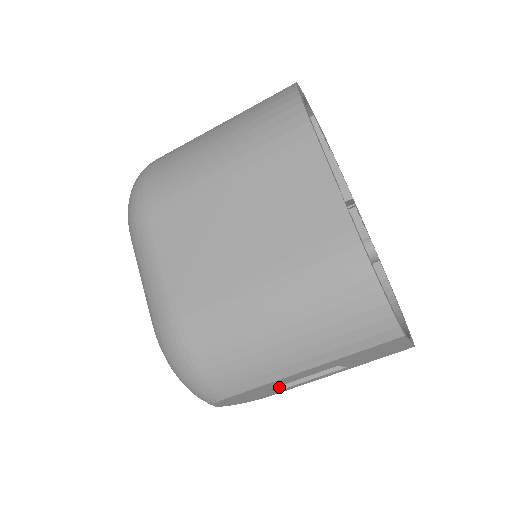
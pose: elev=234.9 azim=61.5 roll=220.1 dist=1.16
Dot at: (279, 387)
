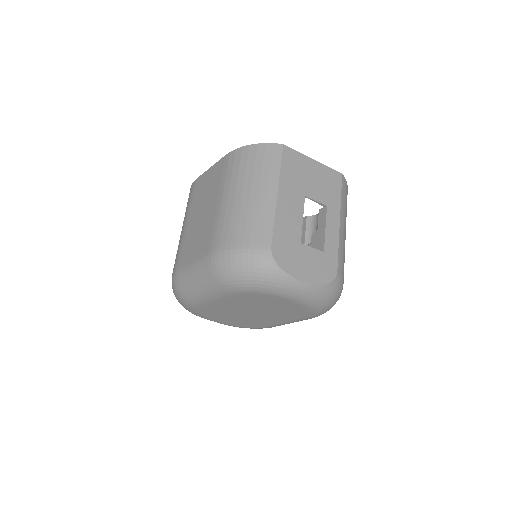
Dot at: (321, 252)
